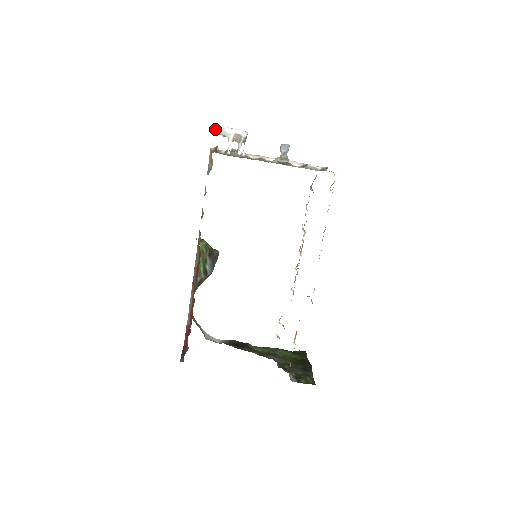
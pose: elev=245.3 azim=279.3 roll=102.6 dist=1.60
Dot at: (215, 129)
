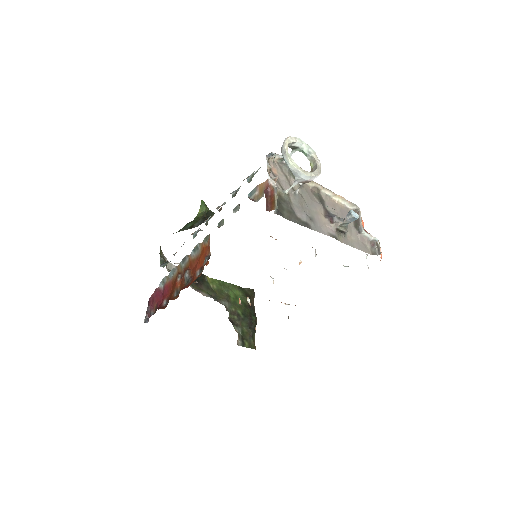
Dot at: (286, 160)
